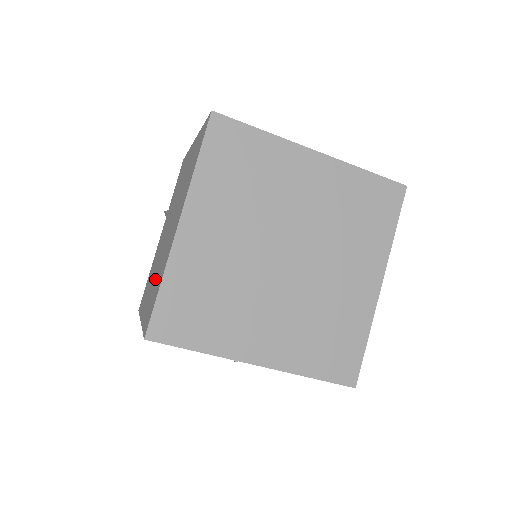
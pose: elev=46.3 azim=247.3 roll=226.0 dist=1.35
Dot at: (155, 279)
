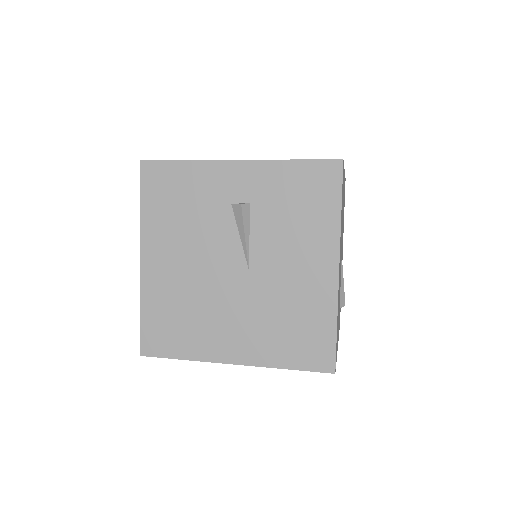
Dot at: occluded
